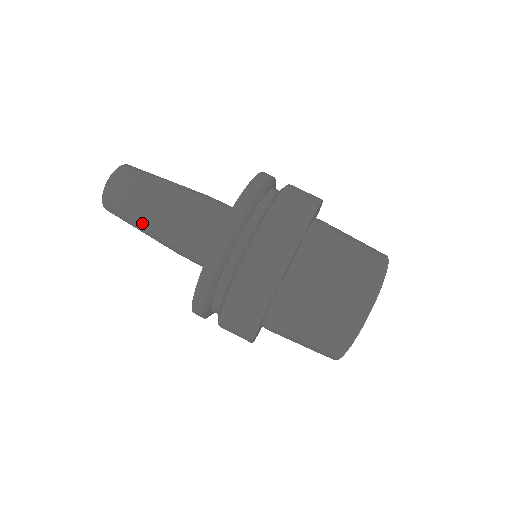
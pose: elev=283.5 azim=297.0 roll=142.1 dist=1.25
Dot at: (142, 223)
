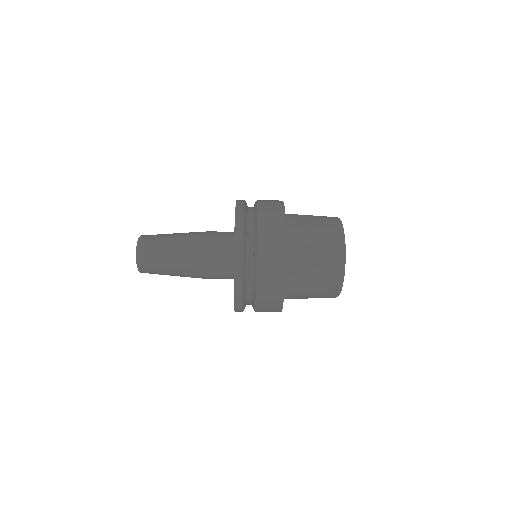
Dot at: (174, 274)
